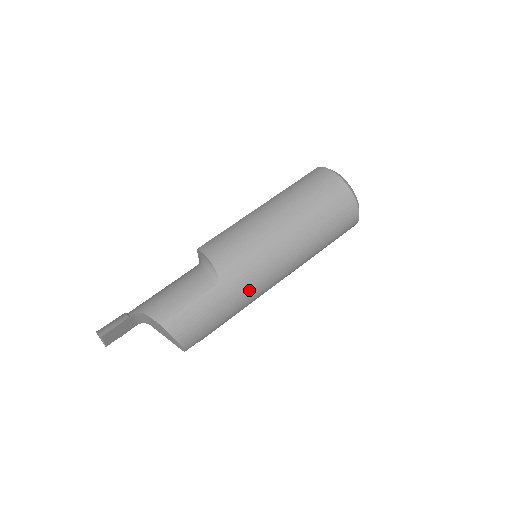
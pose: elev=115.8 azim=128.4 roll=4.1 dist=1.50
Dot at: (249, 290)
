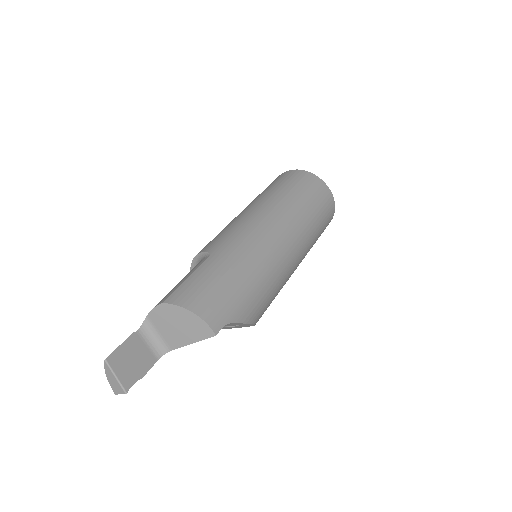
Dot at: (250, 251)
